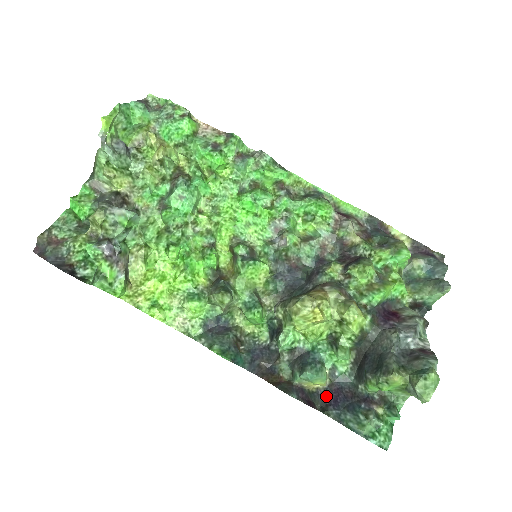
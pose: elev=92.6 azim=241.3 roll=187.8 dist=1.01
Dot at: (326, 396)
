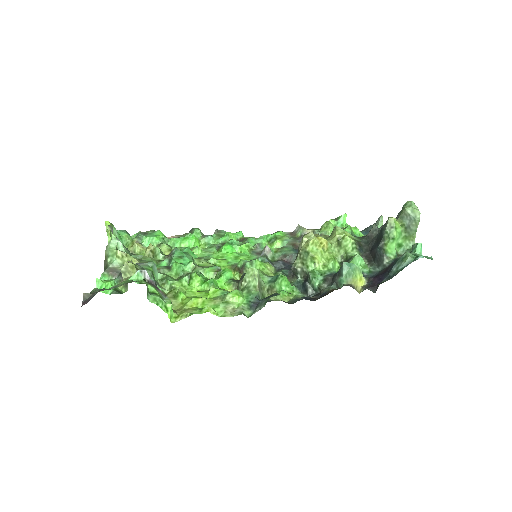
Dot at: (372, 285)
